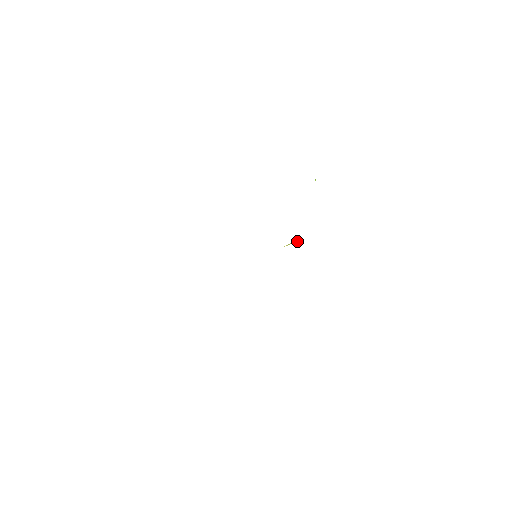
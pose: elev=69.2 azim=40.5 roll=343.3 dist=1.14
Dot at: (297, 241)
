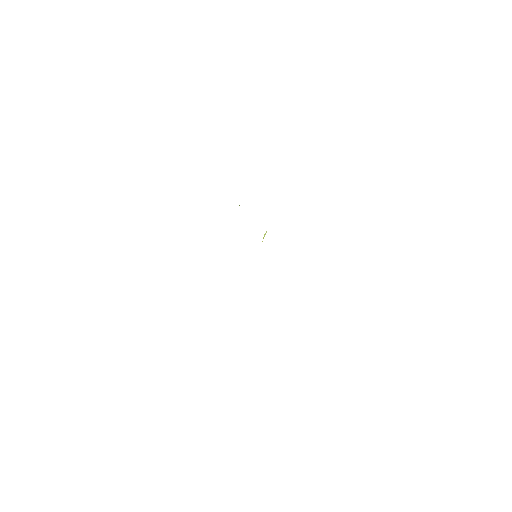
Dot at: (265, 234)
